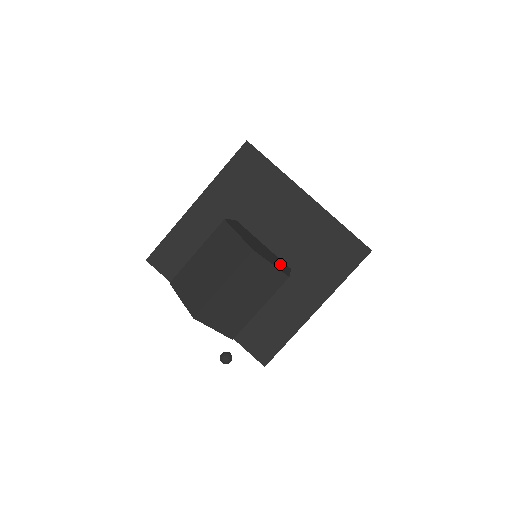
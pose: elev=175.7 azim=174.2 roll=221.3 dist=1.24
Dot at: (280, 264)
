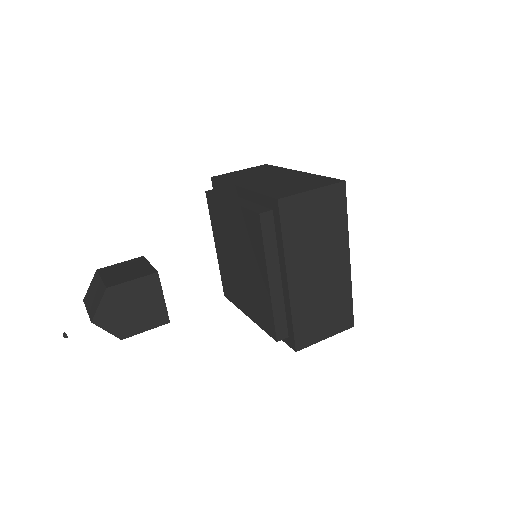
Dot at: (141, 324)
